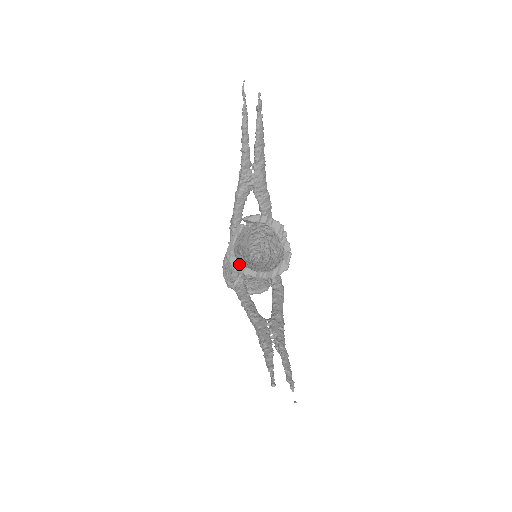
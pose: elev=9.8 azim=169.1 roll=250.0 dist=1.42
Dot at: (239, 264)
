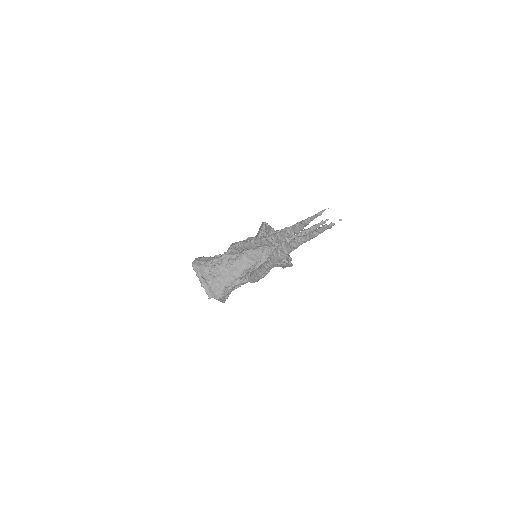
Dot at: occluded
